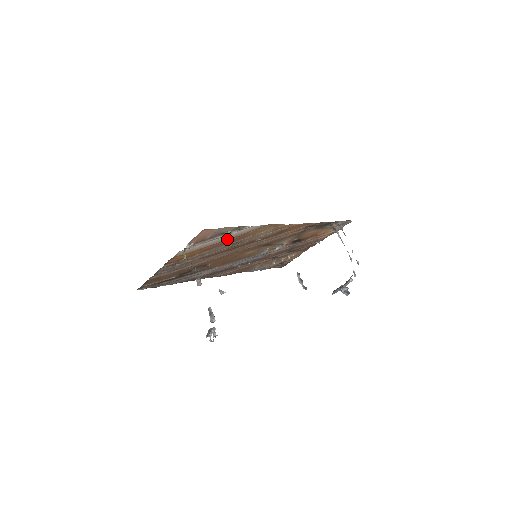
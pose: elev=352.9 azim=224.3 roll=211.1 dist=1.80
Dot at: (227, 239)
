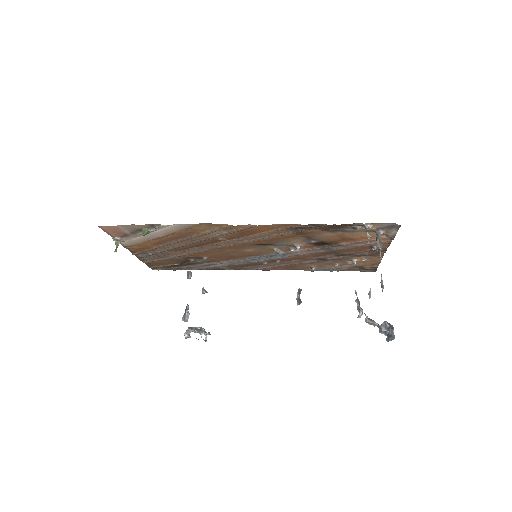
Dot at: (162, 235)
